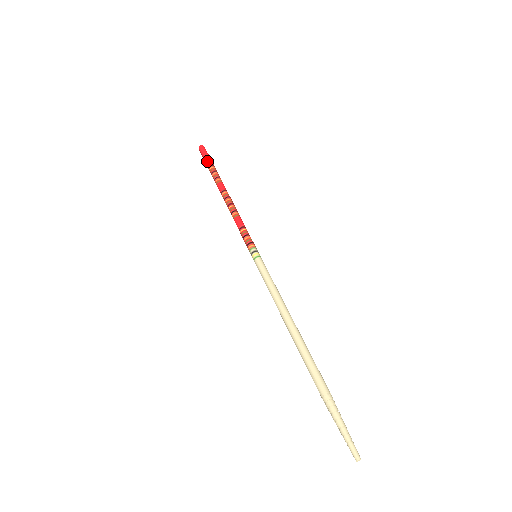
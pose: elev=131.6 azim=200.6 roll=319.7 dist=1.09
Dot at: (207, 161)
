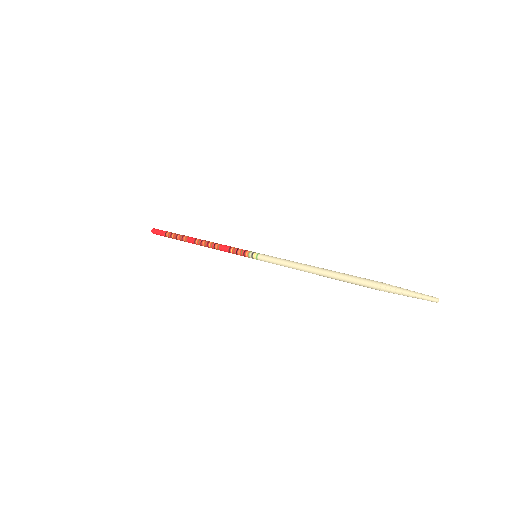
Dot at: occluded
